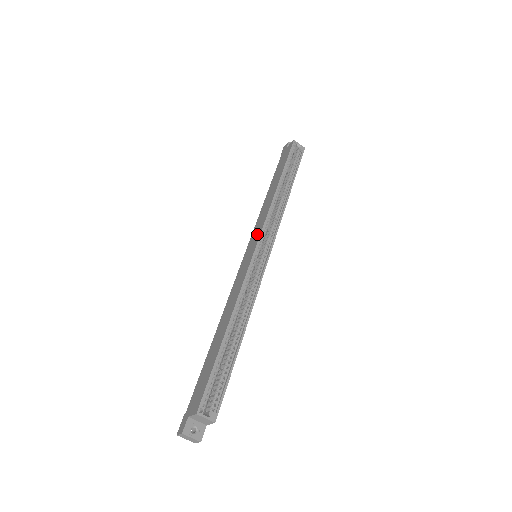
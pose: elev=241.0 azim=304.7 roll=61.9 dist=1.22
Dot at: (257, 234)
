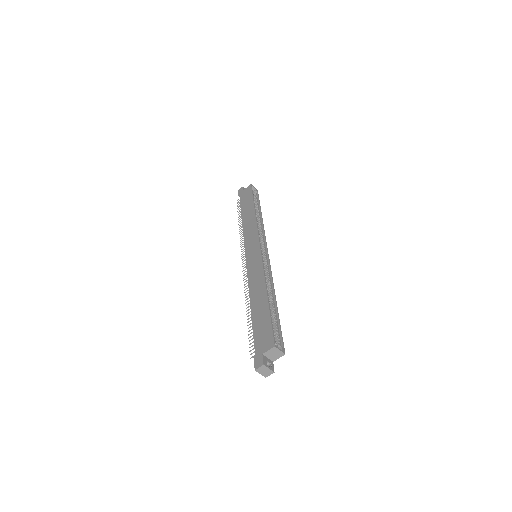
Dot at: (254, 240)
